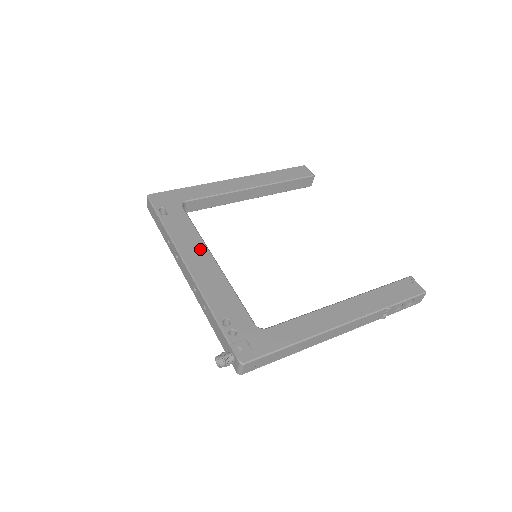
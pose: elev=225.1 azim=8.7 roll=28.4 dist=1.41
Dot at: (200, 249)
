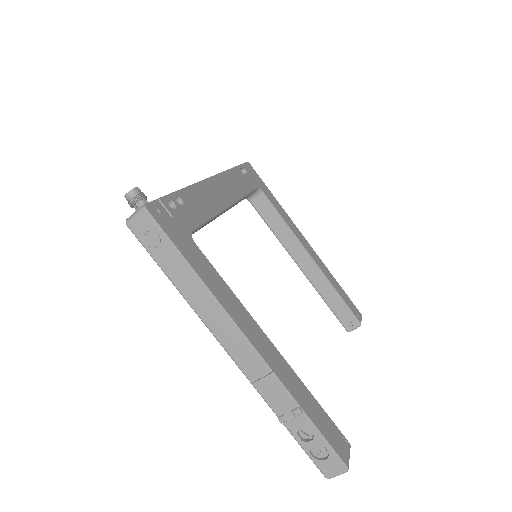
Dot at: (232, 194)
